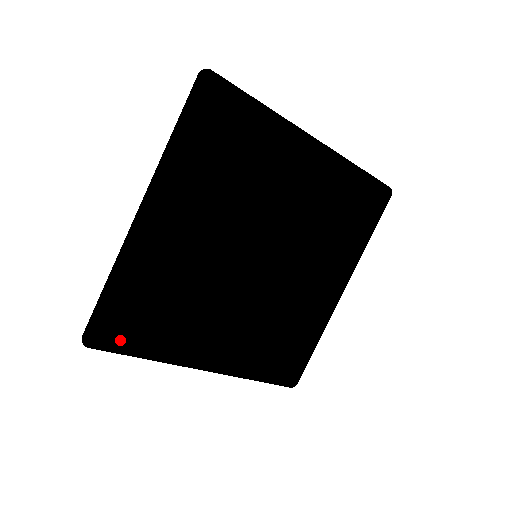
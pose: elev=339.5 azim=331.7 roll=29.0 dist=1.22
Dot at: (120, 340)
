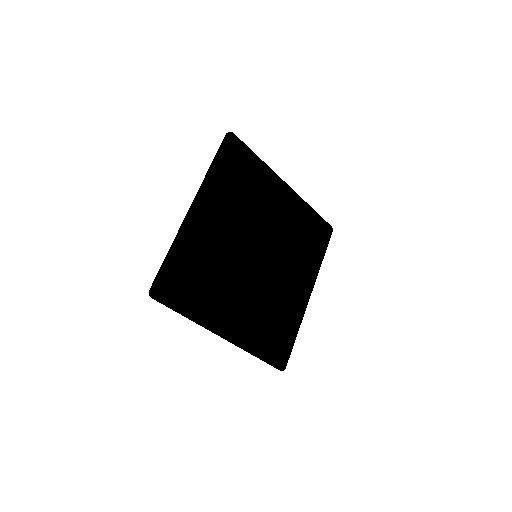
Dot at: (172, 299)
